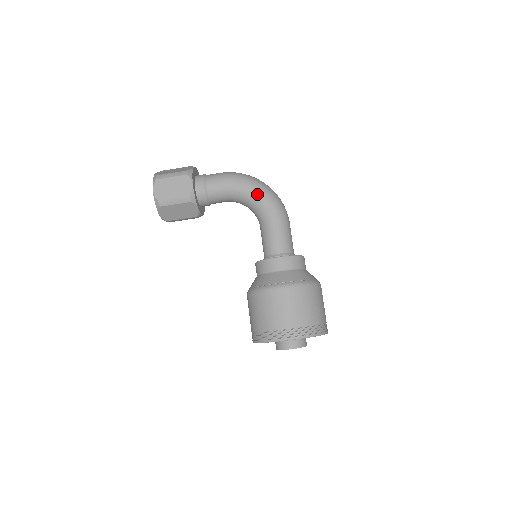
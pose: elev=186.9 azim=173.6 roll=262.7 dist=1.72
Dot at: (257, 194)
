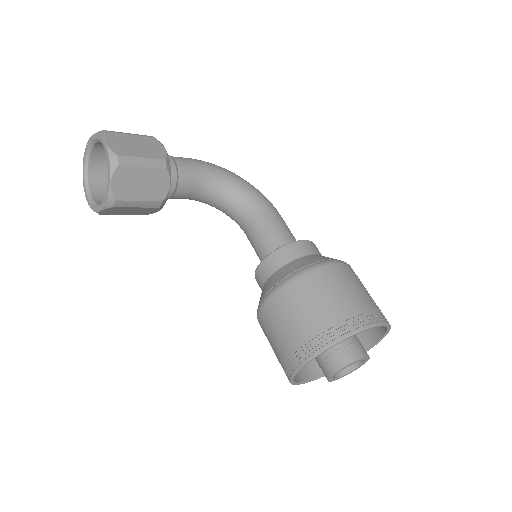
Dot at: (242, 182)
